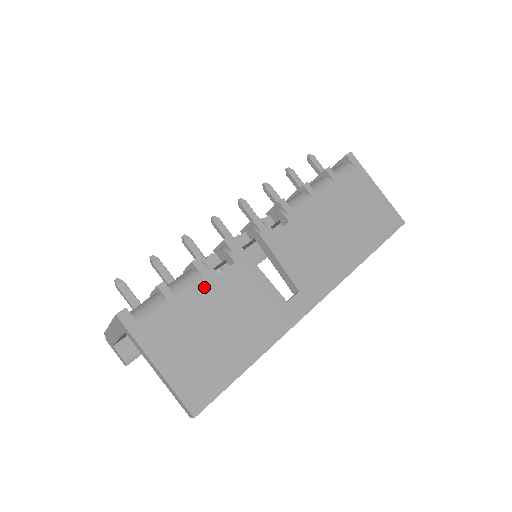
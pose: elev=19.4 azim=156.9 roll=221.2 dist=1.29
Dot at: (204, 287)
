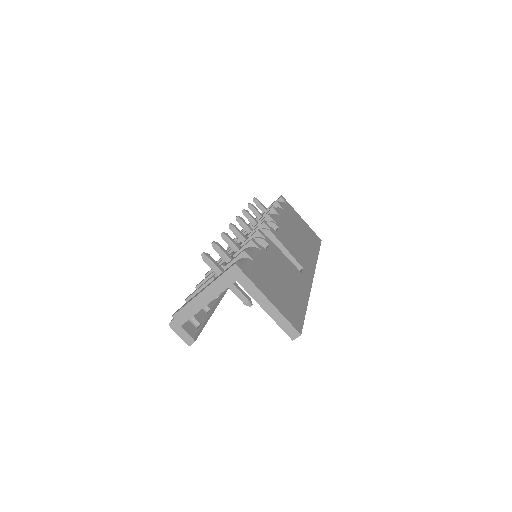
Dot at: (264, 256)
